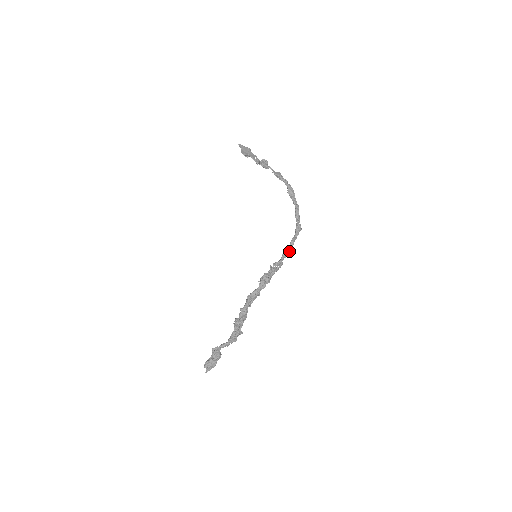
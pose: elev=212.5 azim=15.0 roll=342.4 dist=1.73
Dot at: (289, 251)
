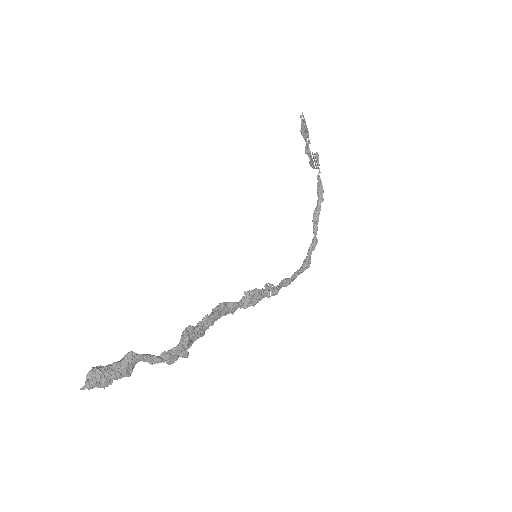
Dot at: (290, 283)
